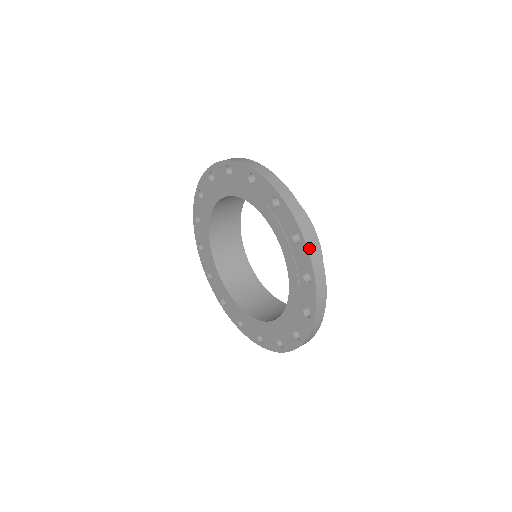
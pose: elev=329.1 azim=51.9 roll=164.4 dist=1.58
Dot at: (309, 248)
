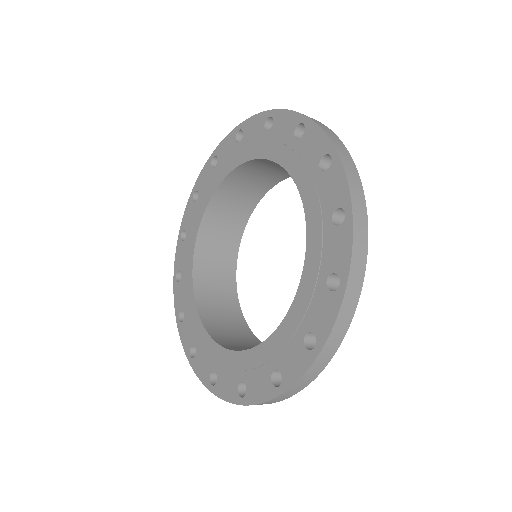
Dot at: (250, 119)
